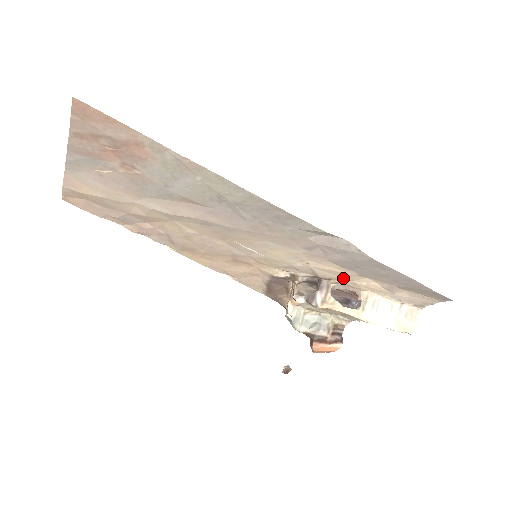
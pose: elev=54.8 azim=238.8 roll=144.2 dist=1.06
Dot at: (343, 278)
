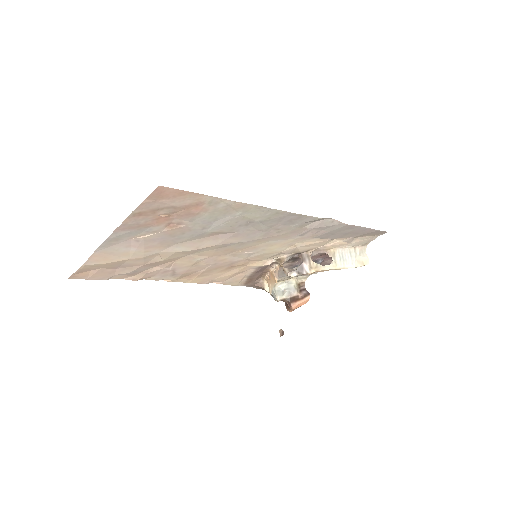
Dot at: (317, 246)
